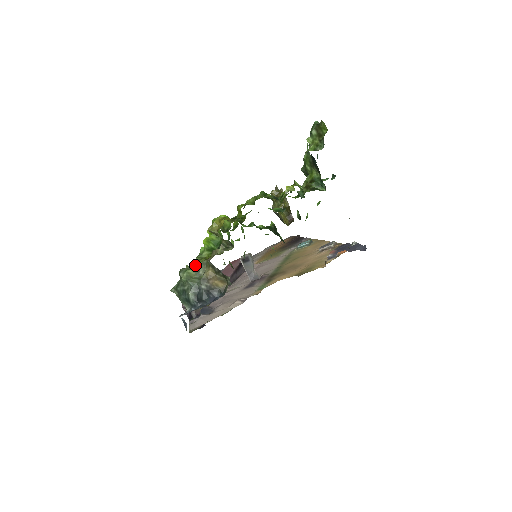
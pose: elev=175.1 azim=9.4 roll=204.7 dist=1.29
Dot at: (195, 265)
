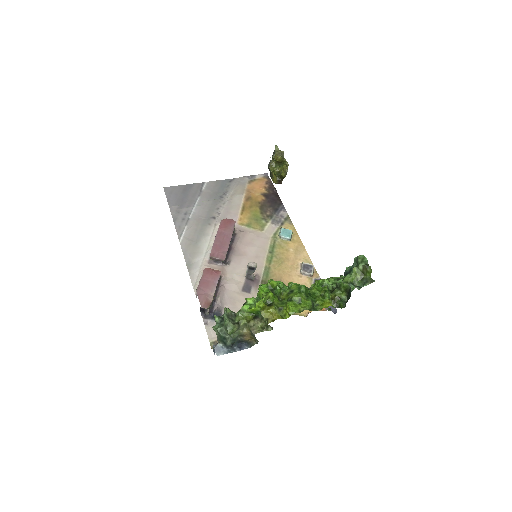
Dot at: (237, 319)
